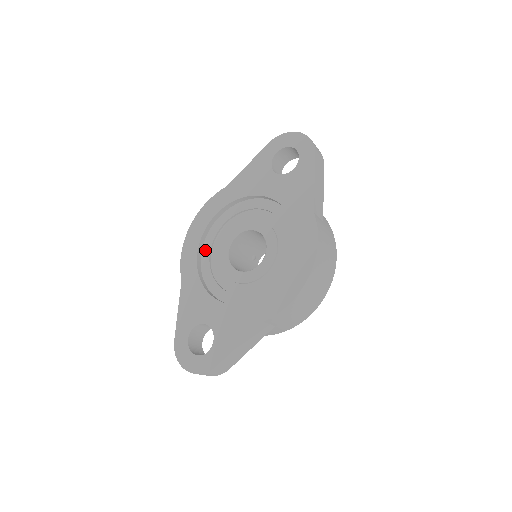
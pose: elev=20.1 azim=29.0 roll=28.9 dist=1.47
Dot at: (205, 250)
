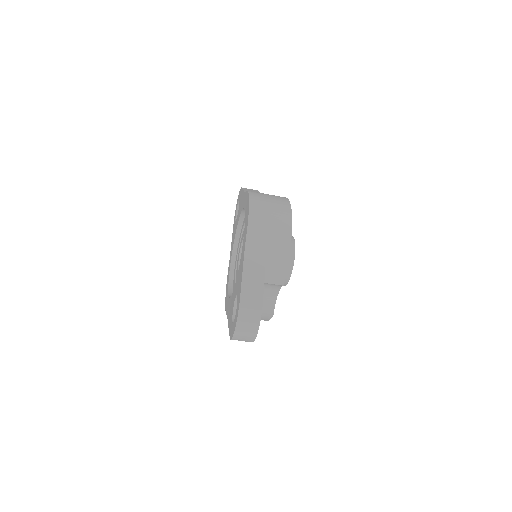
Dot at: occluded
